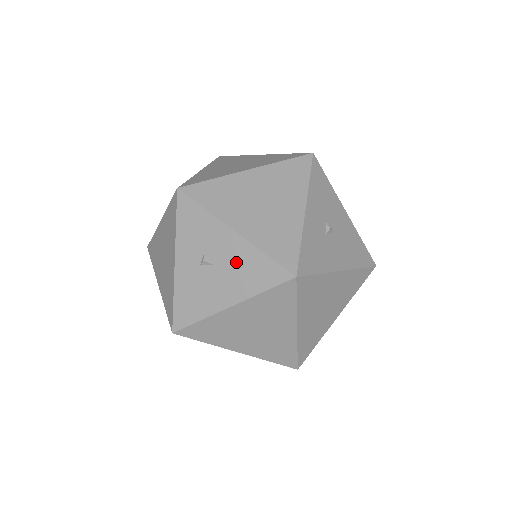
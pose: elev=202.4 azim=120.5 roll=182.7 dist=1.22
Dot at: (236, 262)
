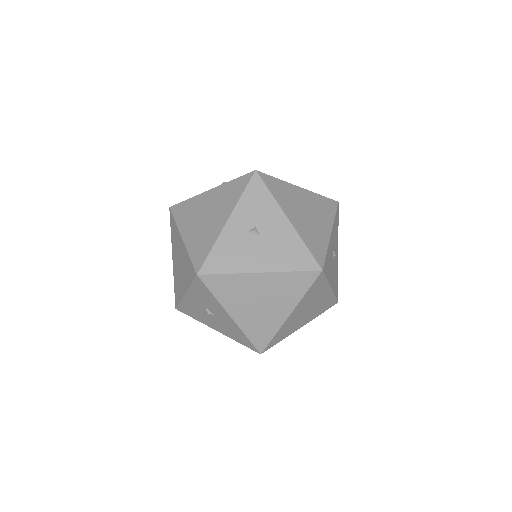
Dot at: (280, 242)
